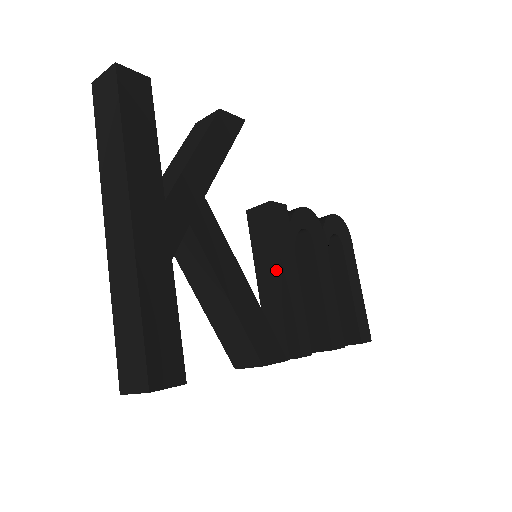
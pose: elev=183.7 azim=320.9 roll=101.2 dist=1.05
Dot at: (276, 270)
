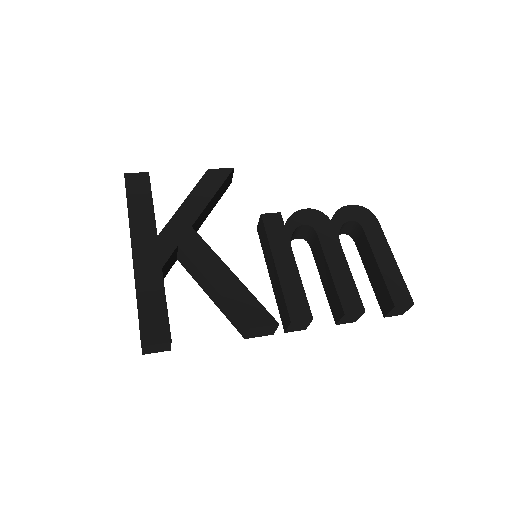
Dot at: (272, 261)
